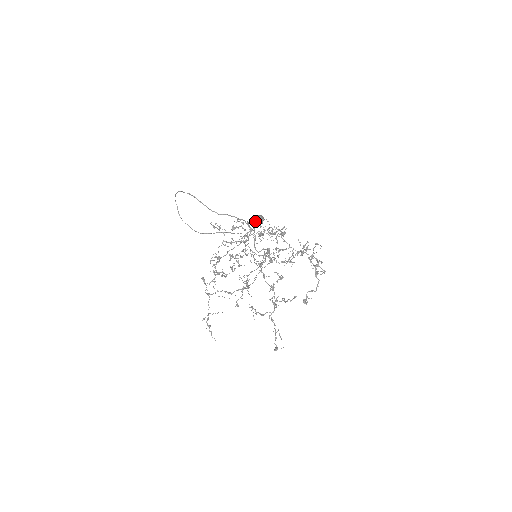
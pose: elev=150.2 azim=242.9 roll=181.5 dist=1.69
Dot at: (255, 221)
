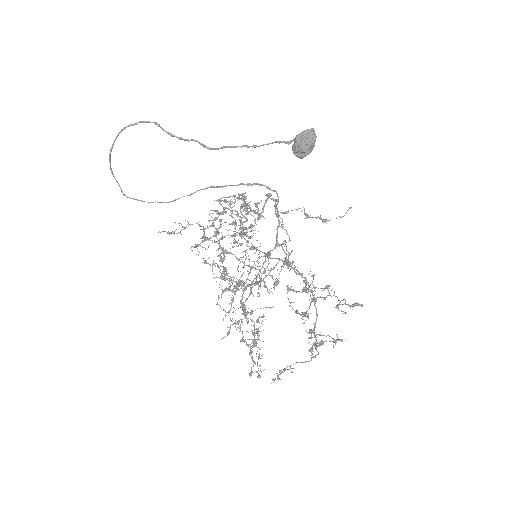
Dot at: (294, 148)
